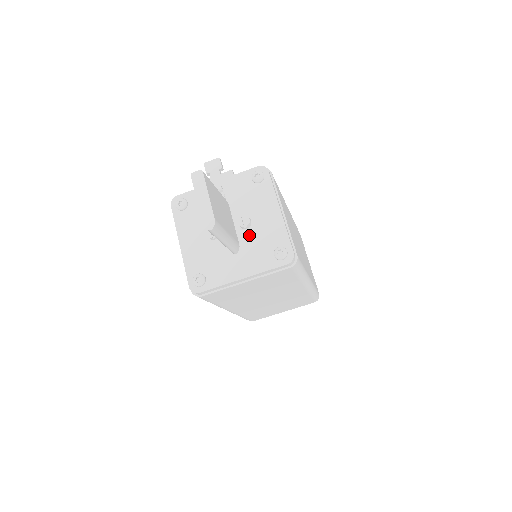
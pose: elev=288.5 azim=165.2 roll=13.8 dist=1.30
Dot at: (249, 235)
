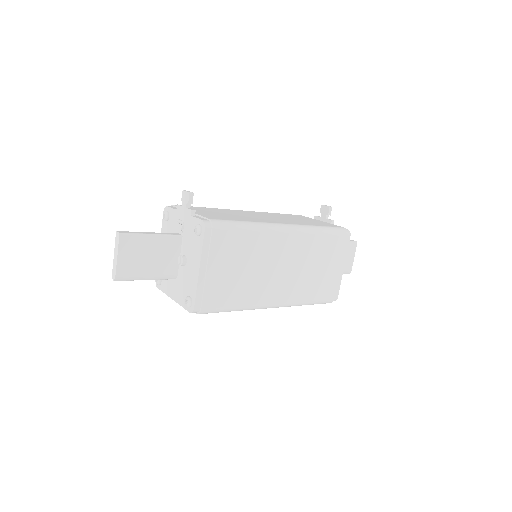
Dot at: (183, 272)
